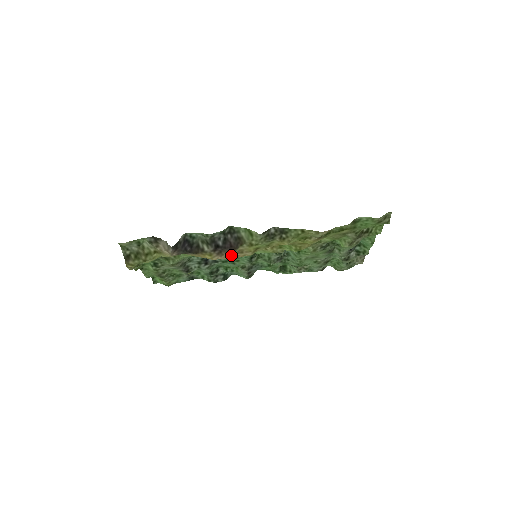
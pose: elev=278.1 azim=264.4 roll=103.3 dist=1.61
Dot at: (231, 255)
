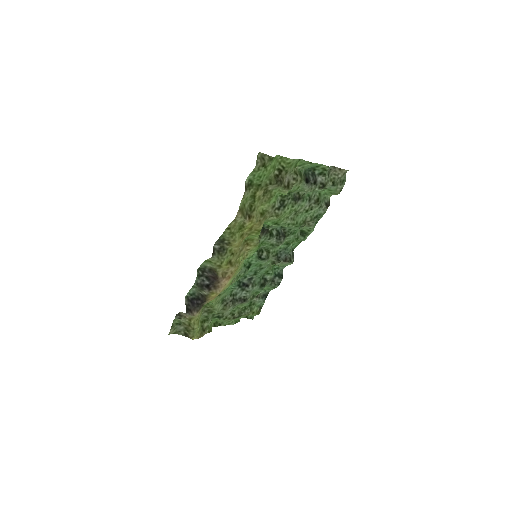
Dot at: (223, 281)
